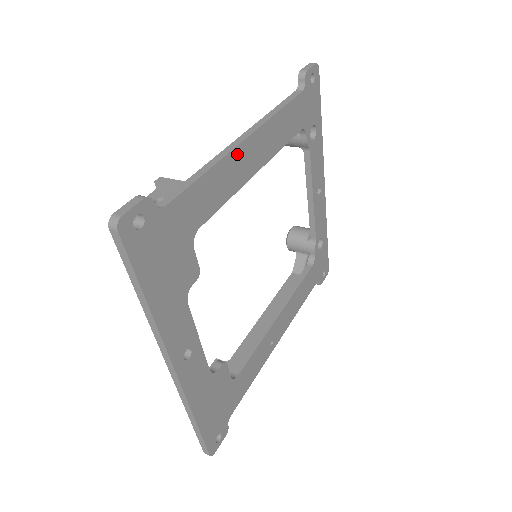
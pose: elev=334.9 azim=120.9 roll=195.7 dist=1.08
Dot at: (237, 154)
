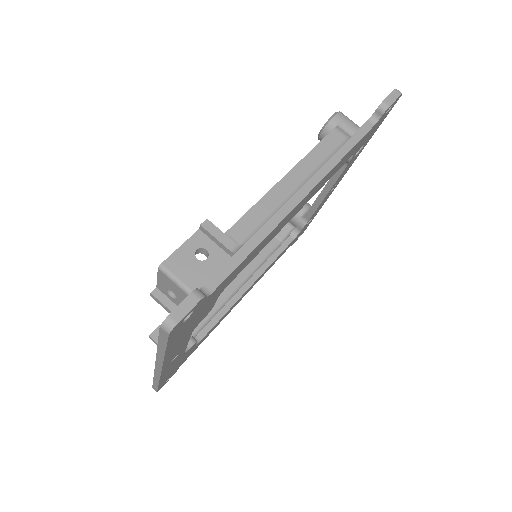
Dot at: (289, 214)
